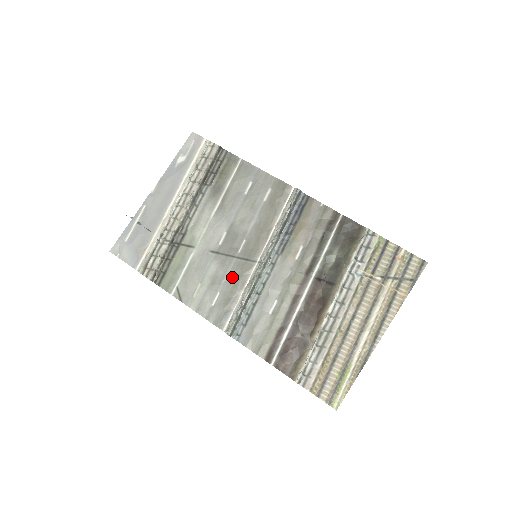
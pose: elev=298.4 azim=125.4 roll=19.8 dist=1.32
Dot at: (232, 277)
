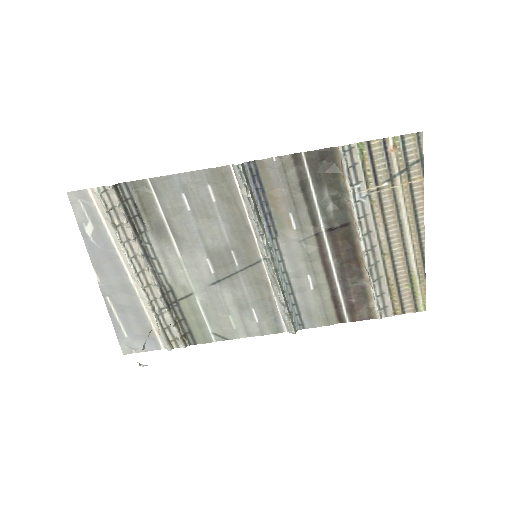
Dot at: (252, 289)
